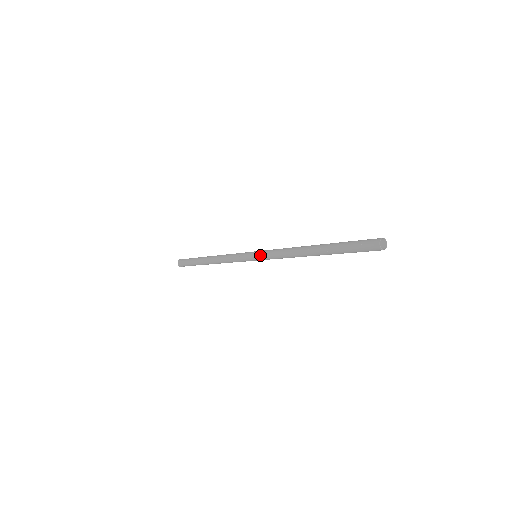
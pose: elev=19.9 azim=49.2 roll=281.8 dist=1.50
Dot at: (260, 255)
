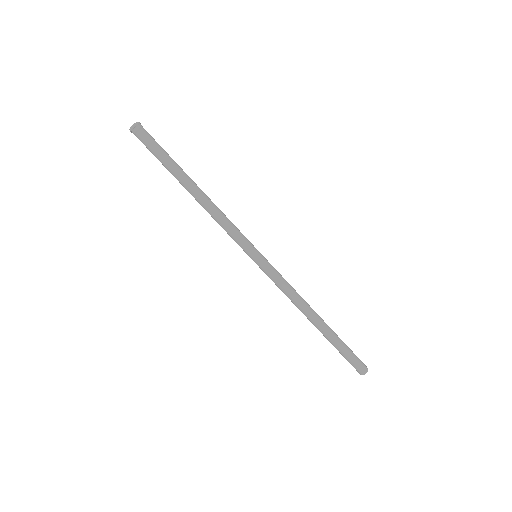
Dot at: (263, 269)
